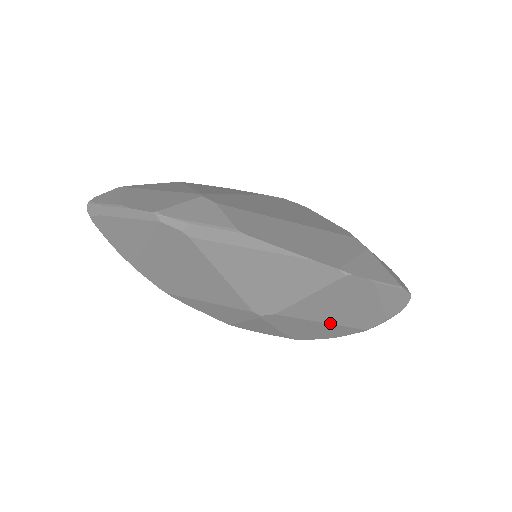
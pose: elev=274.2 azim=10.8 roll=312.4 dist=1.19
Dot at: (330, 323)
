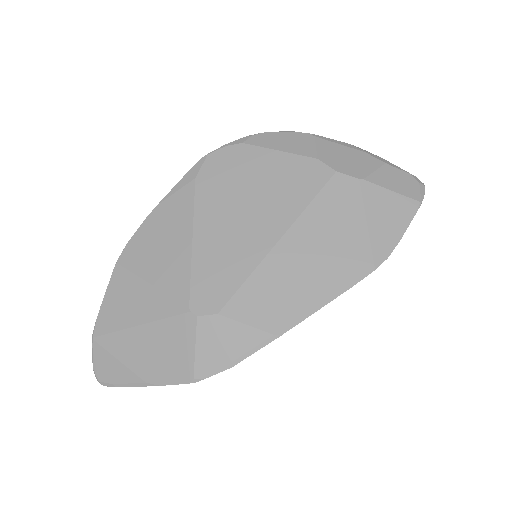
Dot at: occluded
